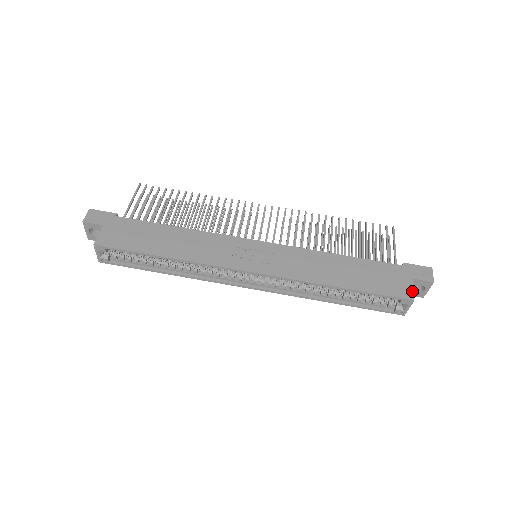
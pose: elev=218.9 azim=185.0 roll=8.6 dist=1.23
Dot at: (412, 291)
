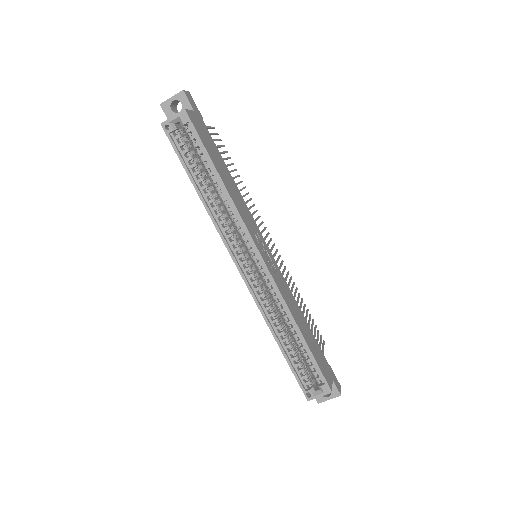
Dot at: occluded
